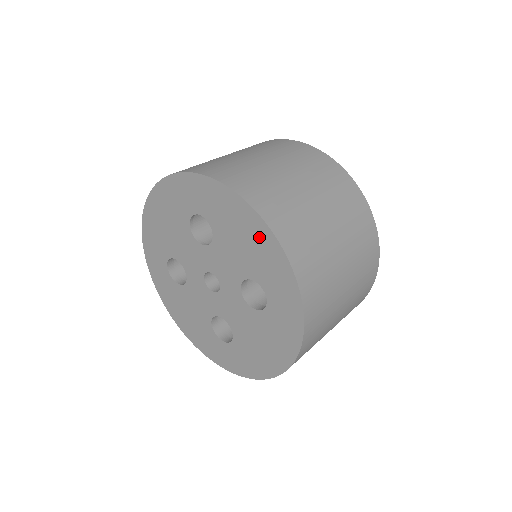
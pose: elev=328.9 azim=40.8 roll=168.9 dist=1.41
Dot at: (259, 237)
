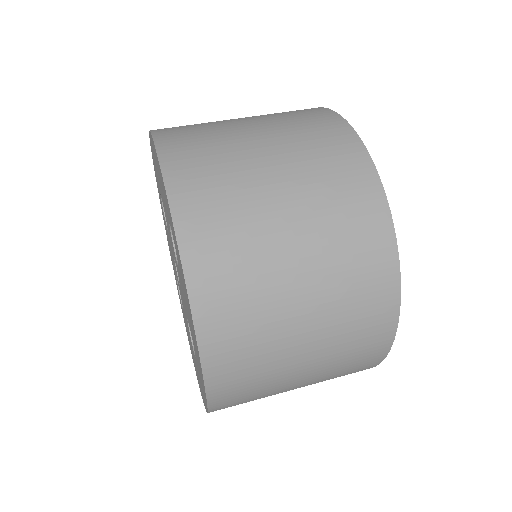
Dot at: (196, 347)
